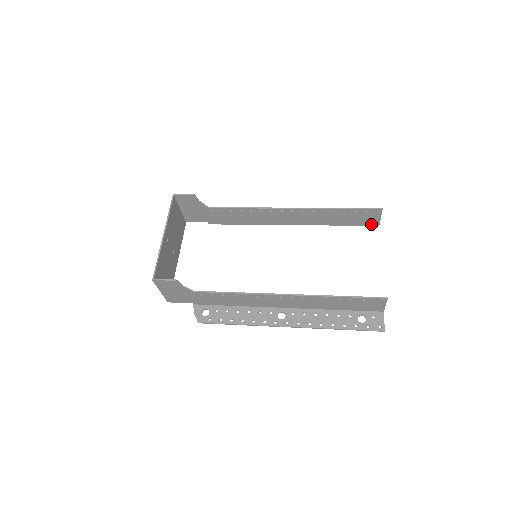
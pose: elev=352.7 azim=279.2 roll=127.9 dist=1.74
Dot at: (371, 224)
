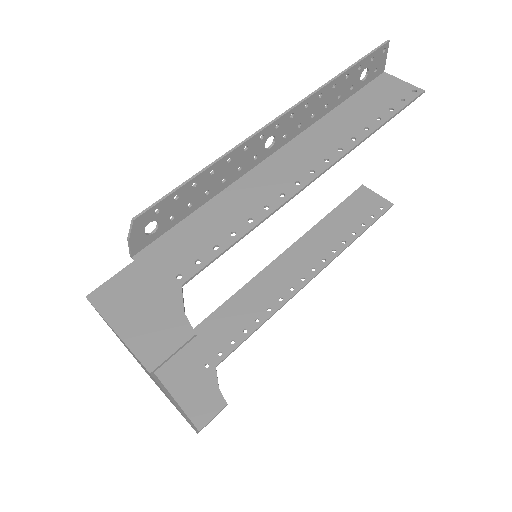
Dot at: (377, 81)
